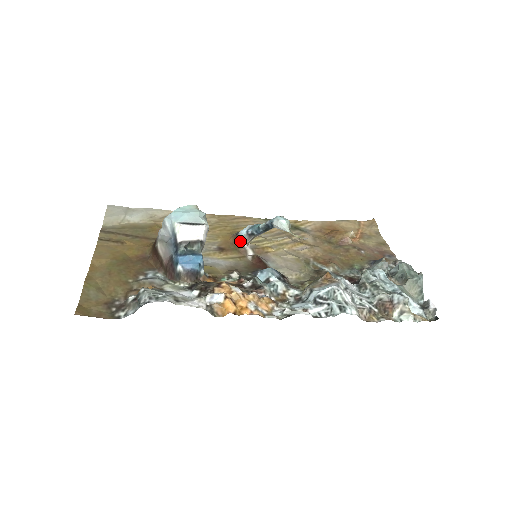
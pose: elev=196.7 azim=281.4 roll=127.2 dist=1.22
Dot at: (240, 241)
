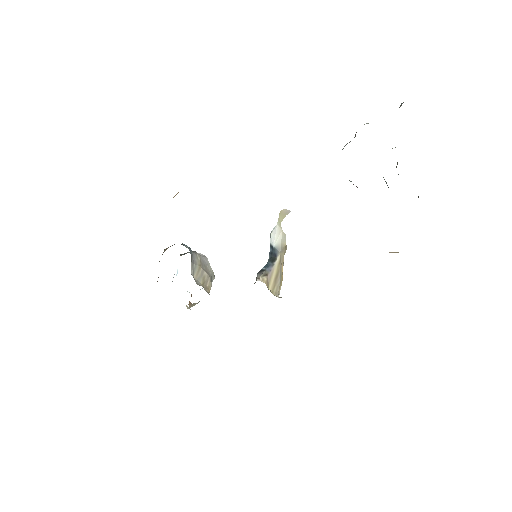
Dot at: occluded
